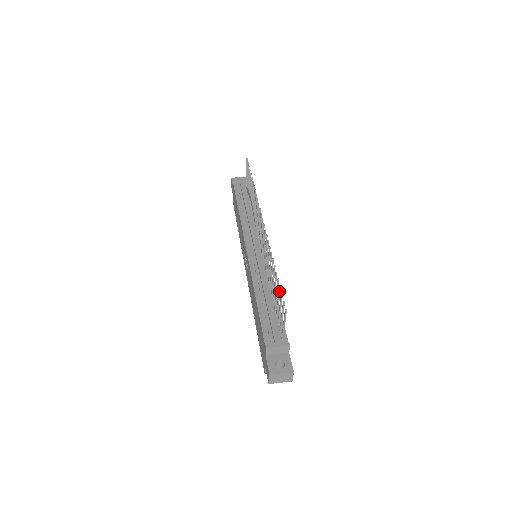
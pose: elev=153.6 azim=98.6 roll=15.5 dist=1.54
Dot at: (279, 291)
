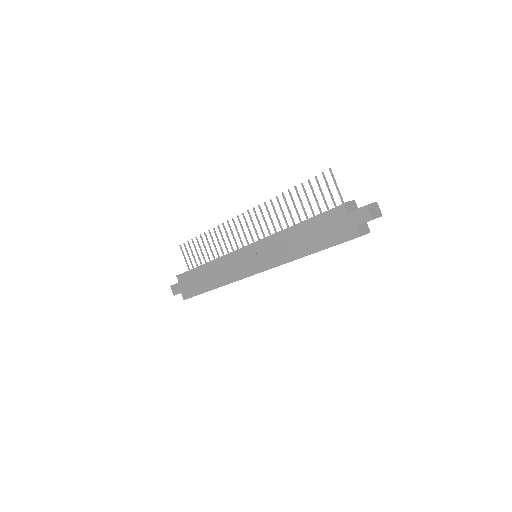
Dot at: (310, 185)
